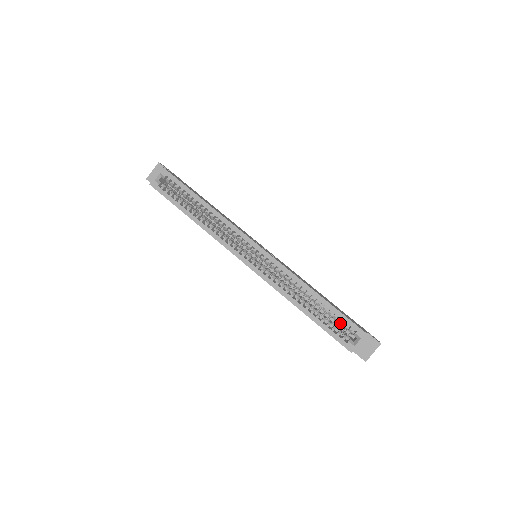
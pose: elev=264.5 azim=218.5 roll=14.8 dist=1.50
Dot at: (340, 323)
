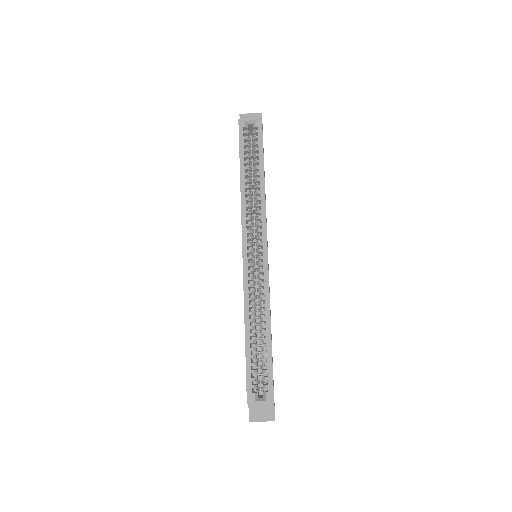
Dot at: (263, 372)
